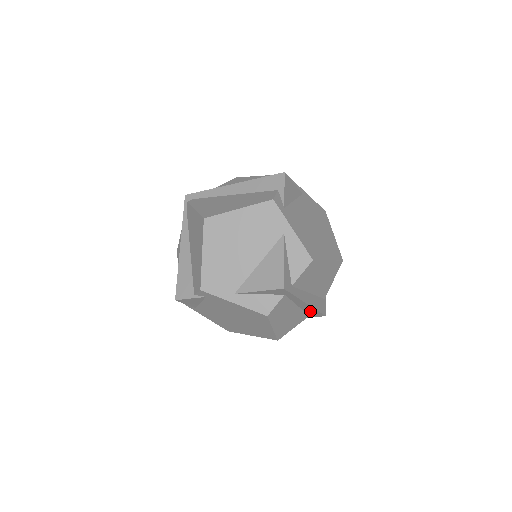
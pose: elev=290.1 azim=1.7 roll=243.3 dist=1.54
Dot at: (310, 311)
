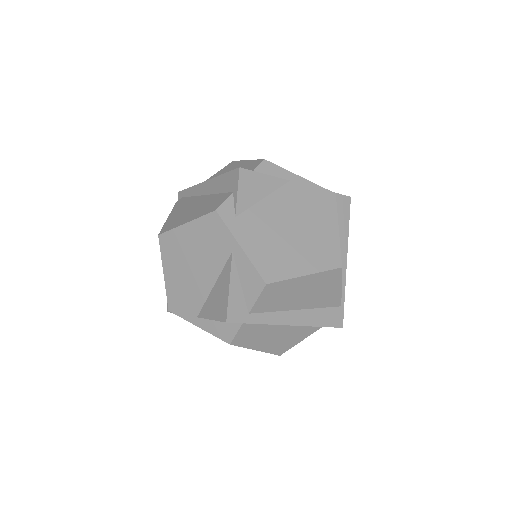
Dot at: occluded
